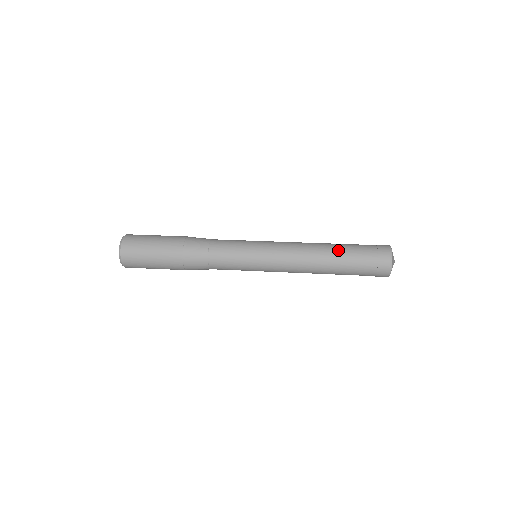
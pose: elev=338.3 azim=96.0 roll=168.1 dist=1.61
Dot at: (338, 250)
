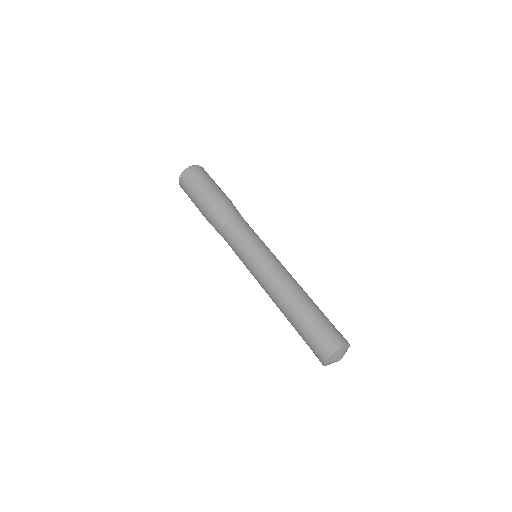
Dot at: (295, 314)
